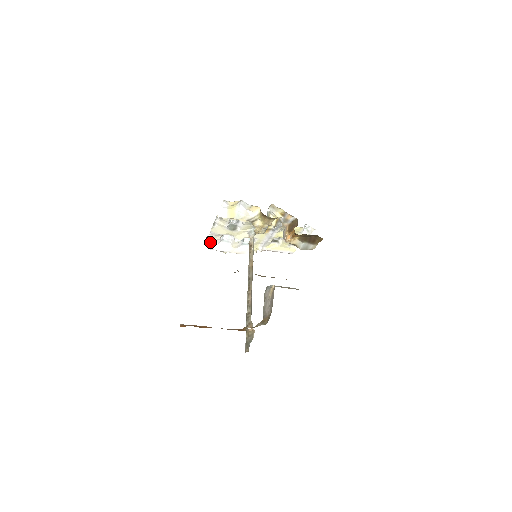
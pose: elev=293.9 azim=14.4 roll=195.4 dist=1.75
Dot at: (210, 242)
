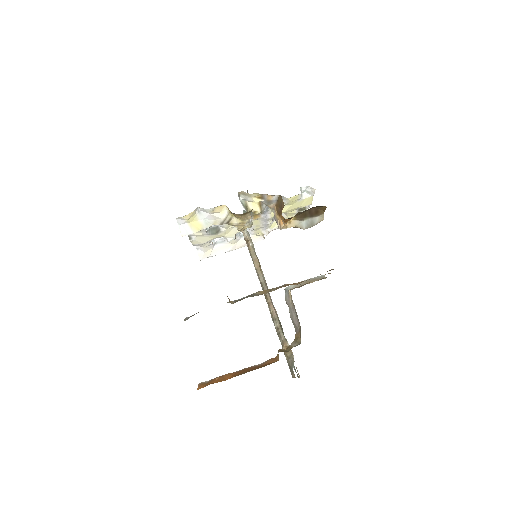
Dot at: (202, 251)
